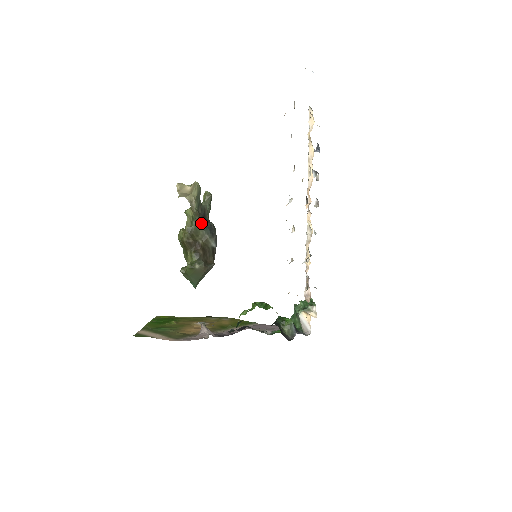
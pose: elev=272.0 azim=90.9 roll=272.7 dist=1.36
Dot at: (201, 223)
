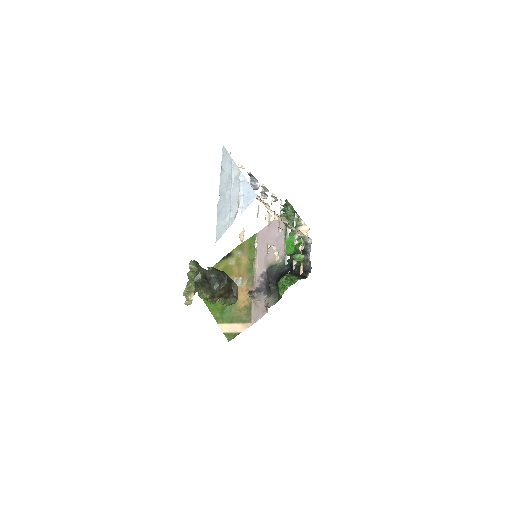
Dot at: (211, 286)
